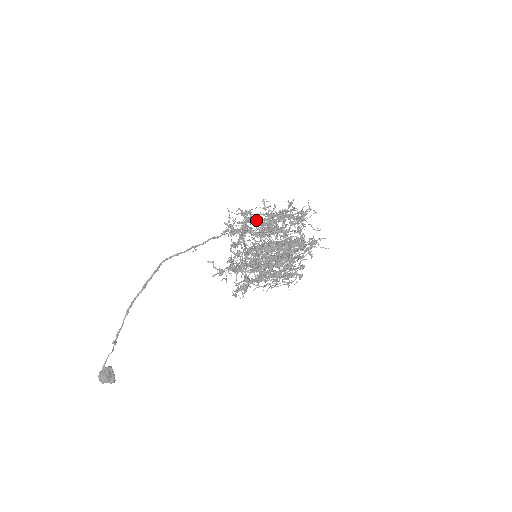
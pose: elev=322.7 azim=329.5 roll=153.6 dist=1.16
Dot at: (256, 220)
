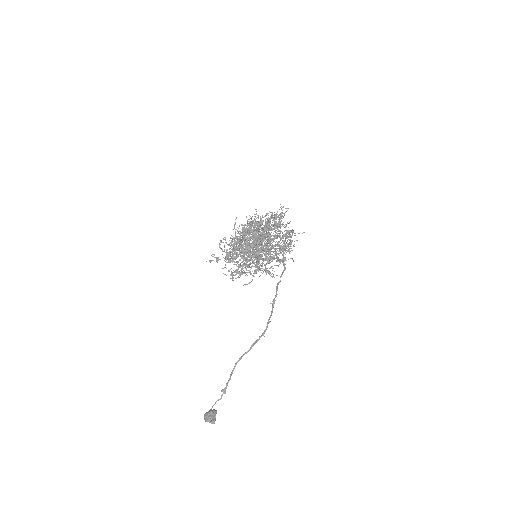
Dot at: occluded
